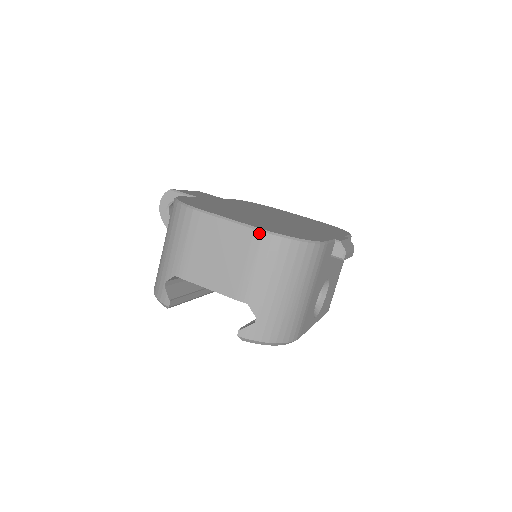
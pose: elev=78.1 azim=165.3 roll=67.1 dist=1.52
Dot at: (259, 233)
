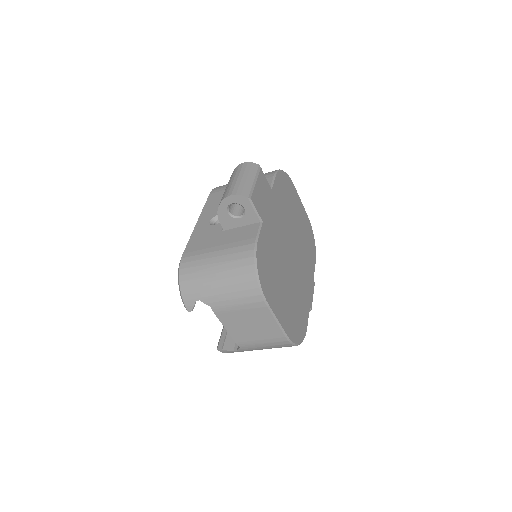
Dot at: (286, 340)
